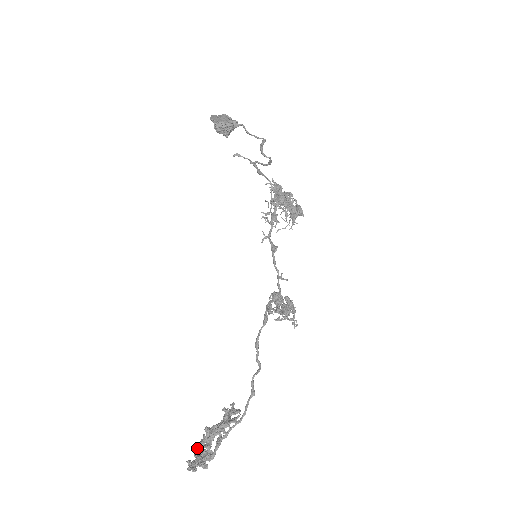
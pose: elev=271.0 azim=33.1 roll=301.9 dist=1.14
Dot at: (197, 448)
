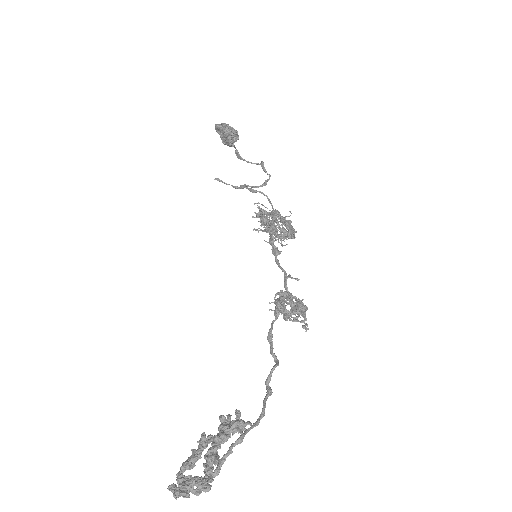
Dot at: (183, 468)
